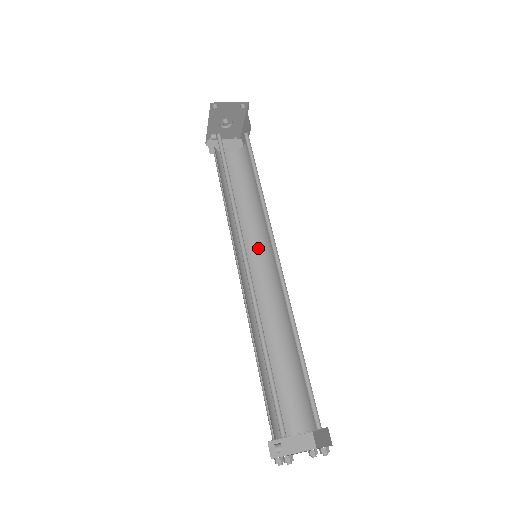
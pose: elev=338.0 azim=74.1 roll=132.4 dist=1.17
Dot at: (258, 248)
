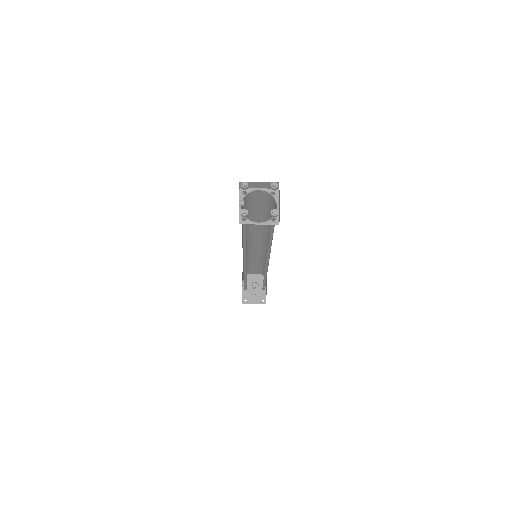
Dot at: occluded
